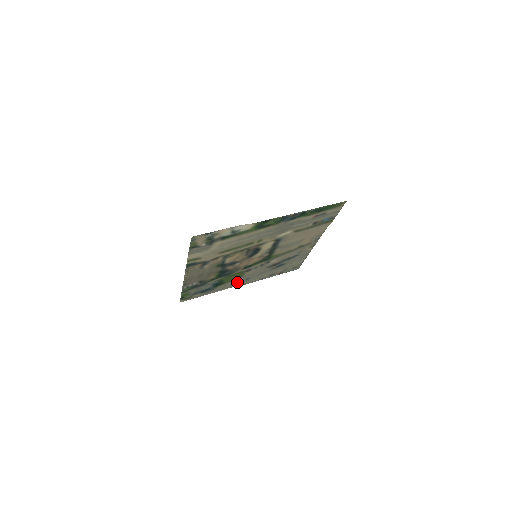
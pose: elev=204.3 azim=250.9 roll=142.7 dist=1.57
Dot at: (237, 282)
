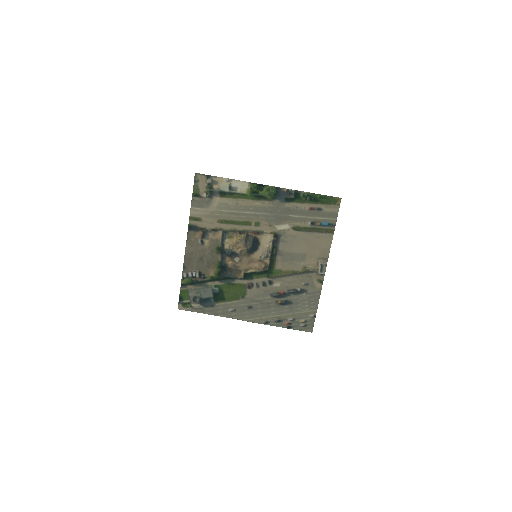
Dot at: (239, 310)
